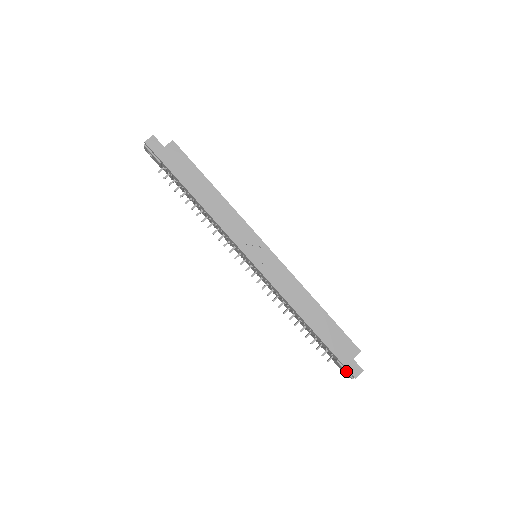
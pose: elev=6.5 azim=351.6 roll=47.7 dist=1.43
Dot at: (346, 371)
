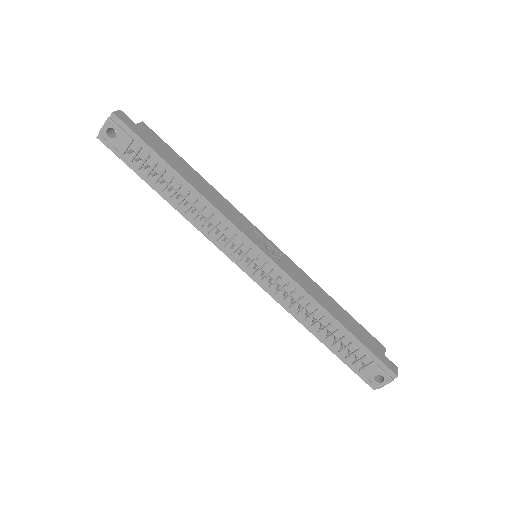
Dot at: (385, 372)
